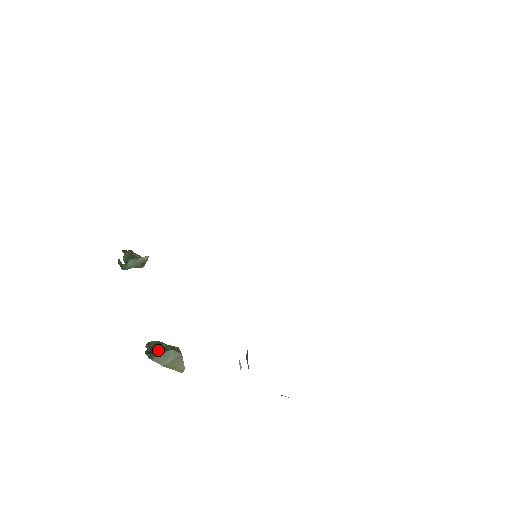
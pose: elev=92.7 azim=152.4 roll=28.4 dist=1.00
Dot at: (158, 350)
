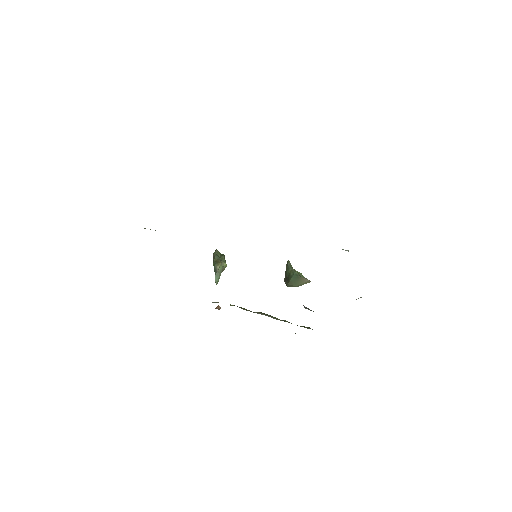
Dot at: (288, 277)
